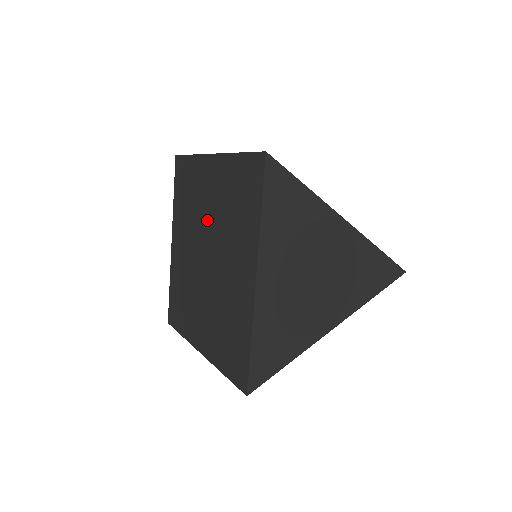
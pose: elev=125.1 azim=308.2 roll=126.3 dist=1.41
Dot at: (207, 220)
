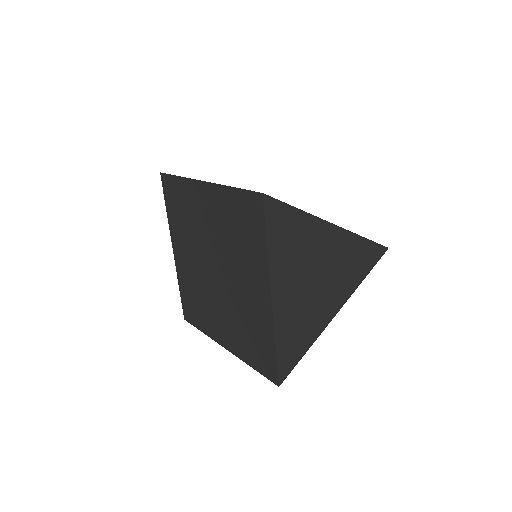
Dot at: (210, 239)
